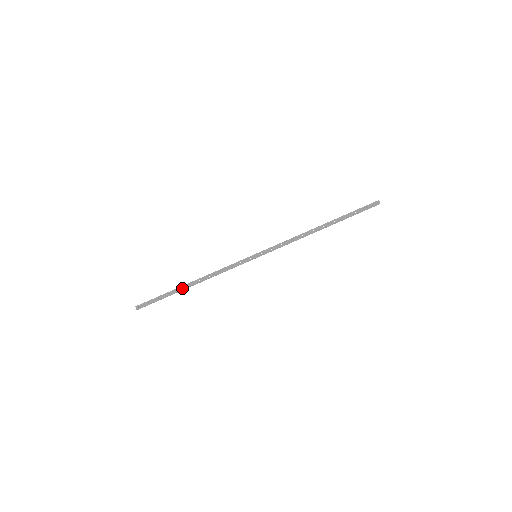
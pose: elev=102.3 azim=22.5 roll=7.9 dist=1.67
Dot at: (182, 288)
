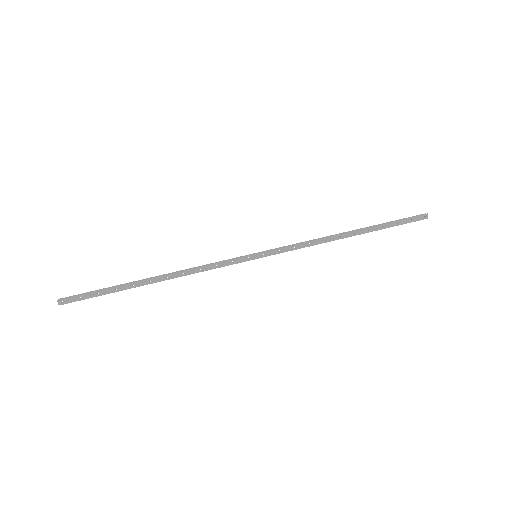
Dot at: (139, 284)
